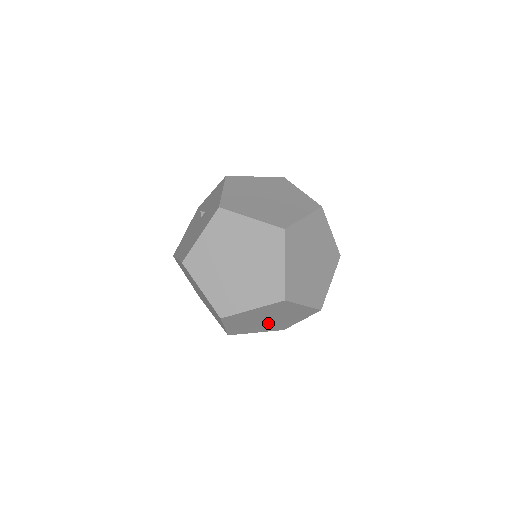
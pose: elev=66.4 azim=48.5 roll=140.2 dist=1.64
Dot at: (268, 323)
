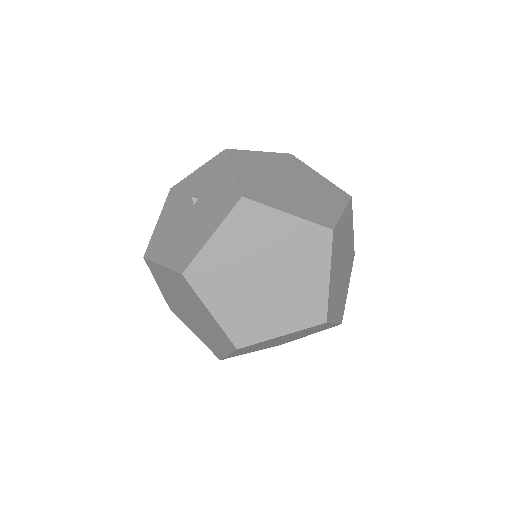
Dot at: (276, 343)
